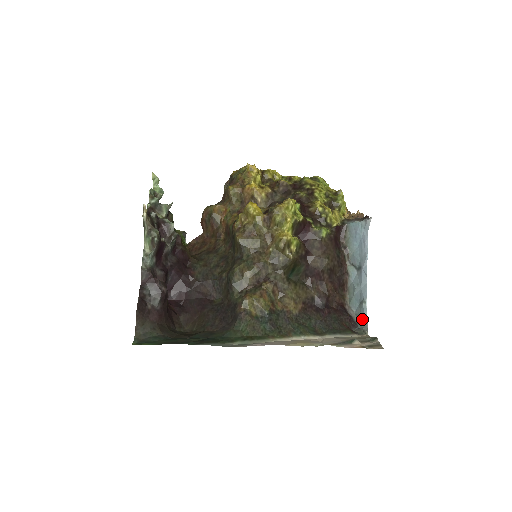
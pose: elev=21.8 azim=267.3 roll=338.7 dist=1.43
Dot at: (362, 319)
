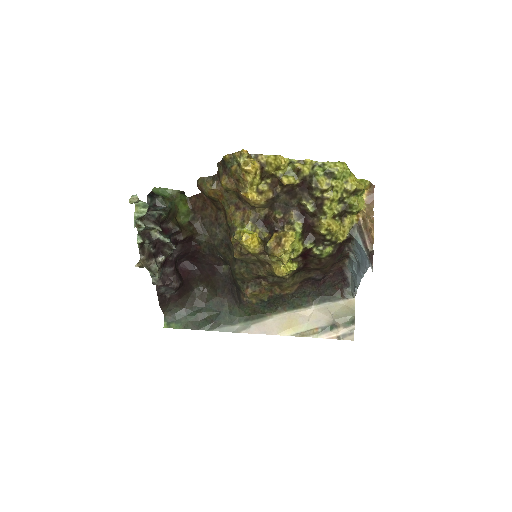
Dot at: (354, 286)
